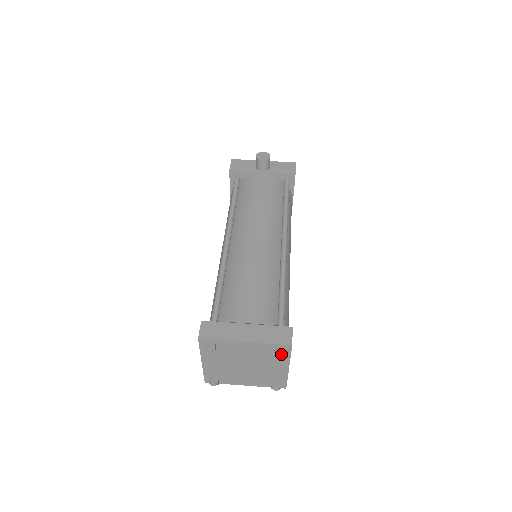
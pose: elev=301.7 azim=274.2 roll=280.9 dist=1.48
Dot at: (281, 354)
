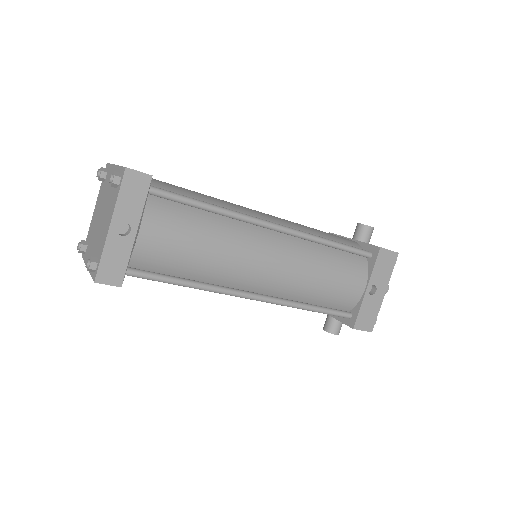
Dot at: (113, 174)
